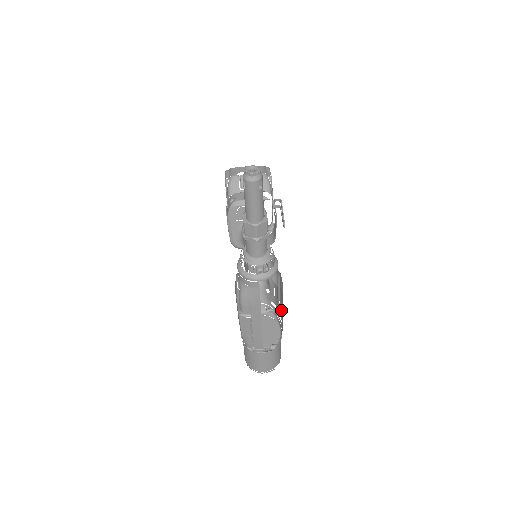
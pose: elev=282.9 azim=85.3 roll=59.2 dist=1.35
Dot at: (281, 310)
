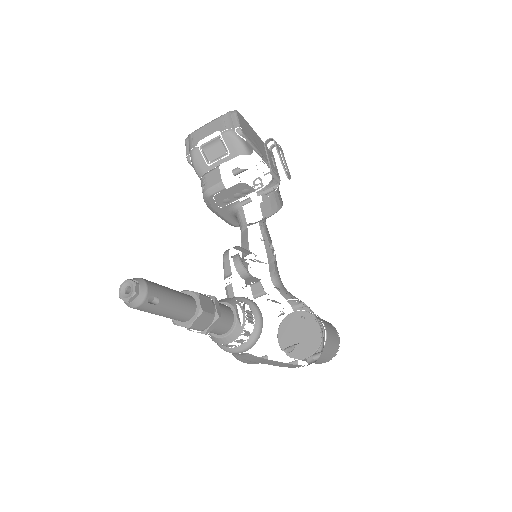
Dot at: occluded
